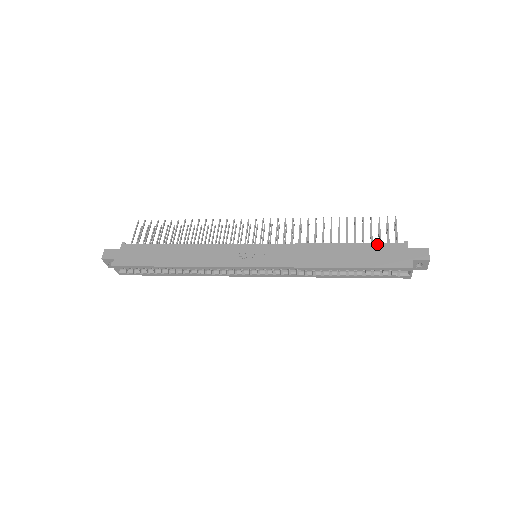
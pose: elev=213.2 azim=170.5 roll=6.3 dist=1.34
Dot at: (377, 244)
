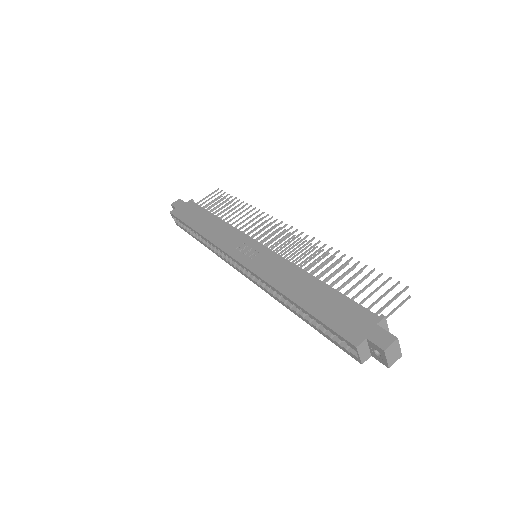
Dot at: (351, 301)
